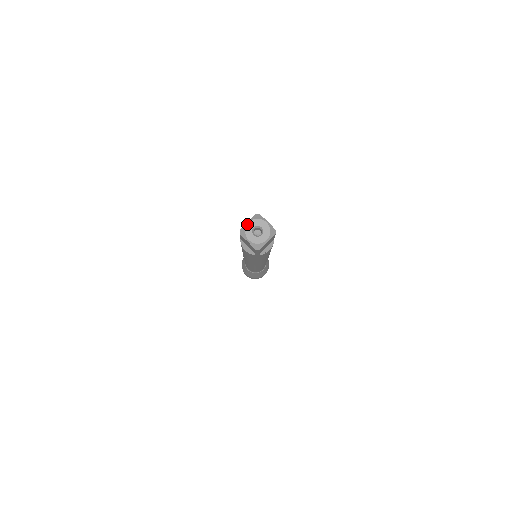
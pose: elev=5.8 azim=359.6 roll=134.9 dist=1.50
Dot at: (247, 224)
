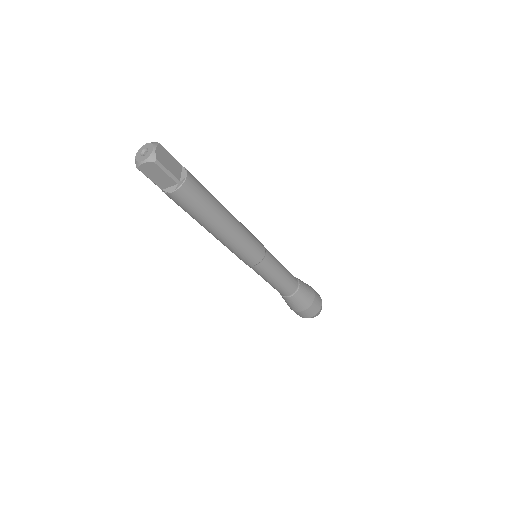
Dot at: (135, 158)
